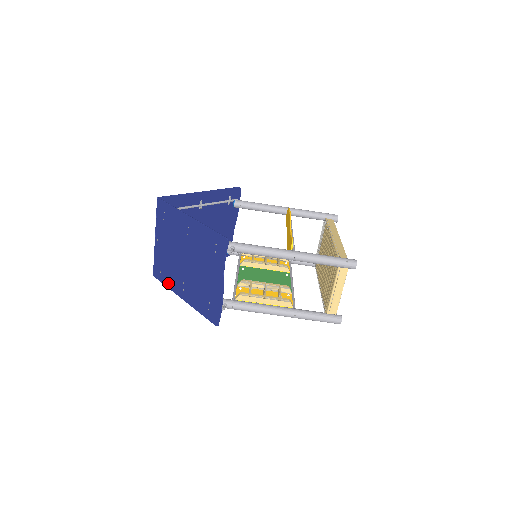
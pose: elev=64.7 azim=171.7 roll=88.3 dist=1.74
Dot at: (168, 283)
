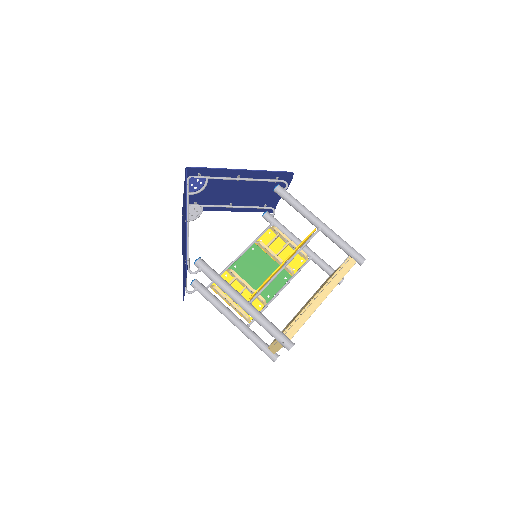
Dot at: (182, 230)
